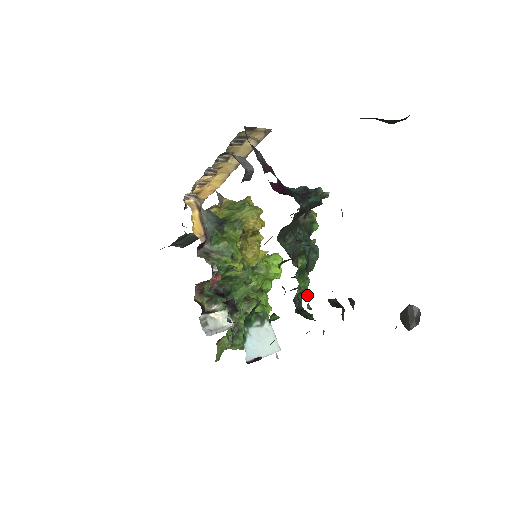
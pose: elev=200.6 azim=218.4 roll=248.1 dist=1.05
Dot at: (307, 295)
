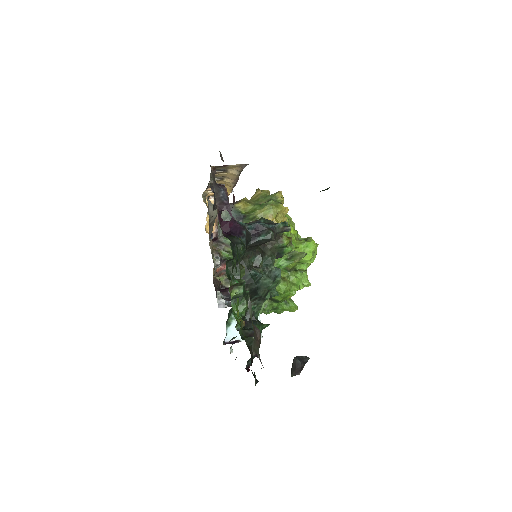
Dot at: (241, 317)
